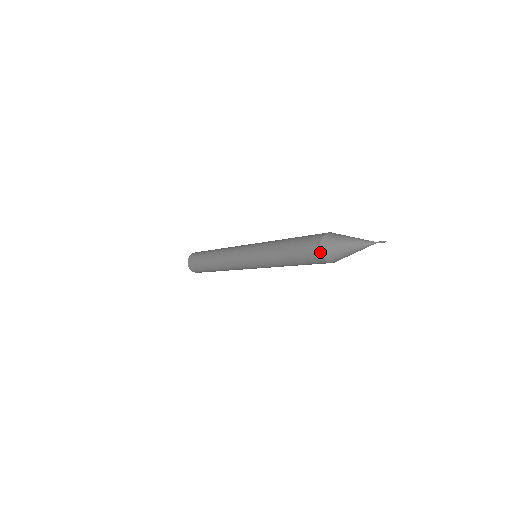
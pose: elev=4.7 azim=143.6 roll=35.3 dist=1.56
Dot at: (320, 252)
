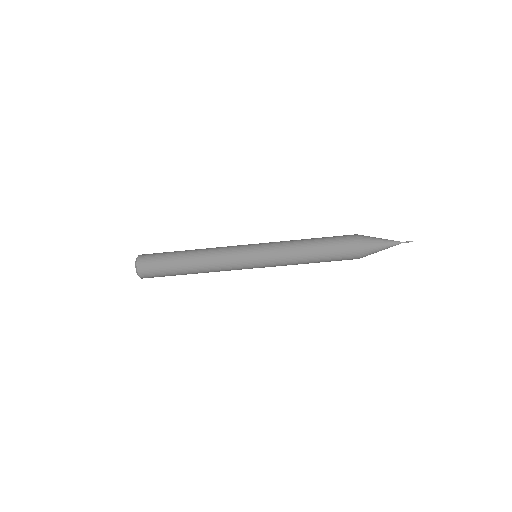
Dot at: (357, 235)
